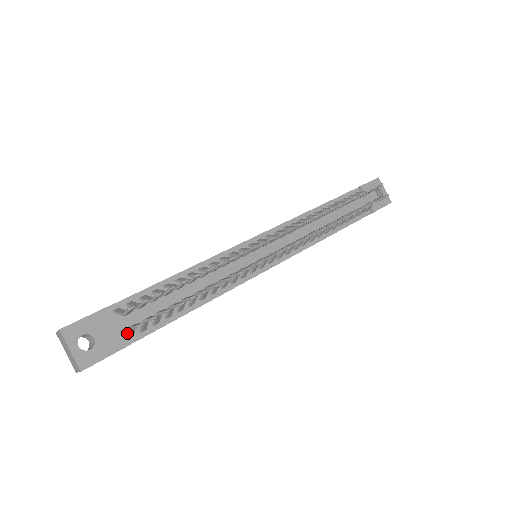
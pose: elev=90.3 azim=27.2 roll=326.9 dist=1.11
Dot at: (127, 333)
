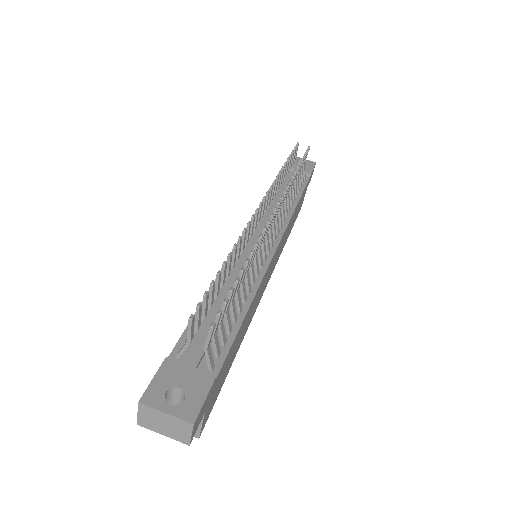
Dot at: (206, 363)
